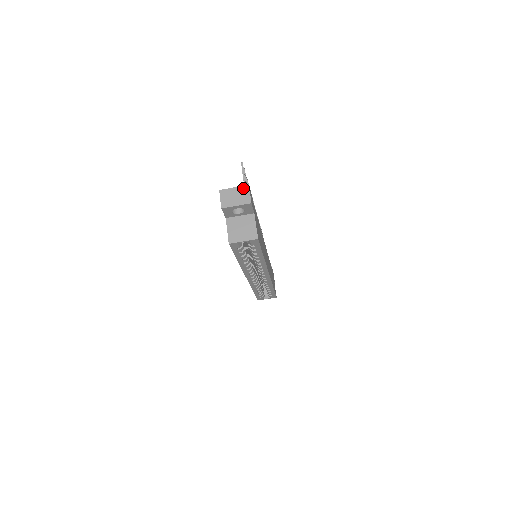
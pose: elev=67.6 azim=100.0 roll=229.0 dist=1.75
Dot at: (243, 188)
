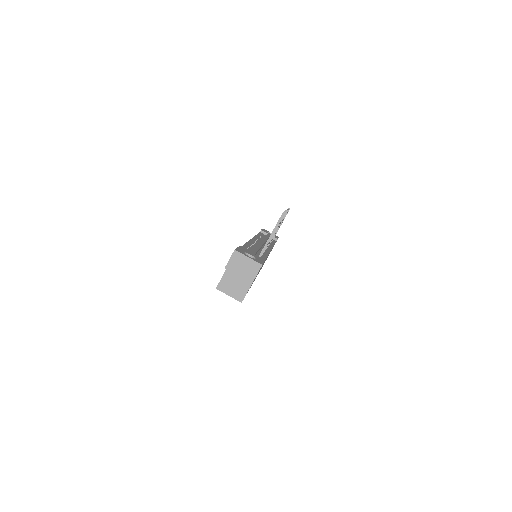
Dot at: (255, 264)
